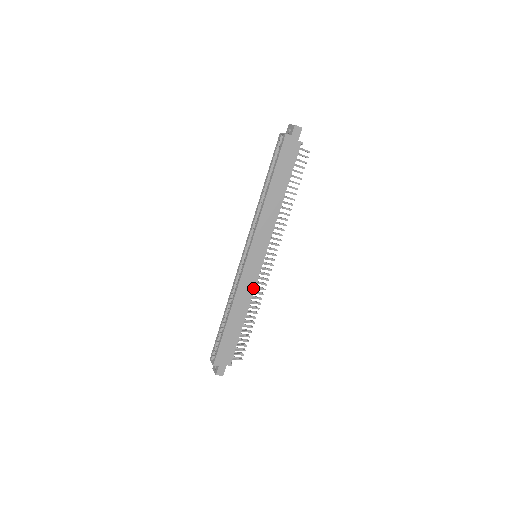
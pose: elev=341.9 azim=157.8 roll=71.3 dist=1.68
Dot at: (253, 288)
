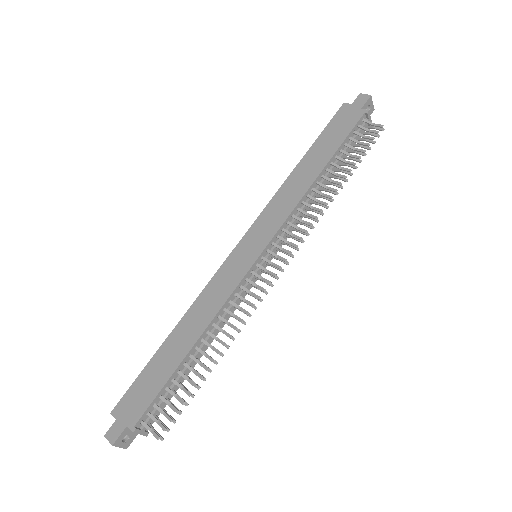
Dot at: (226, 297)
